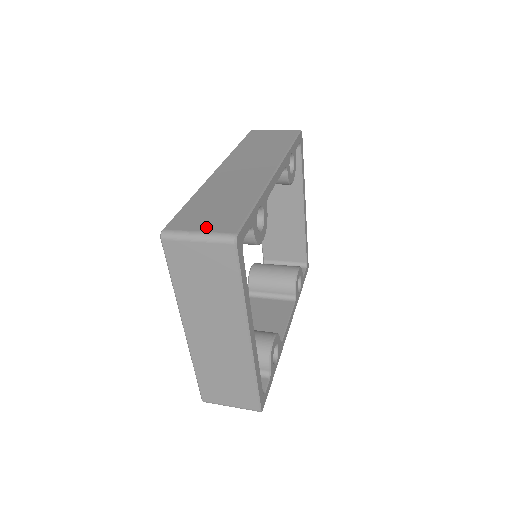
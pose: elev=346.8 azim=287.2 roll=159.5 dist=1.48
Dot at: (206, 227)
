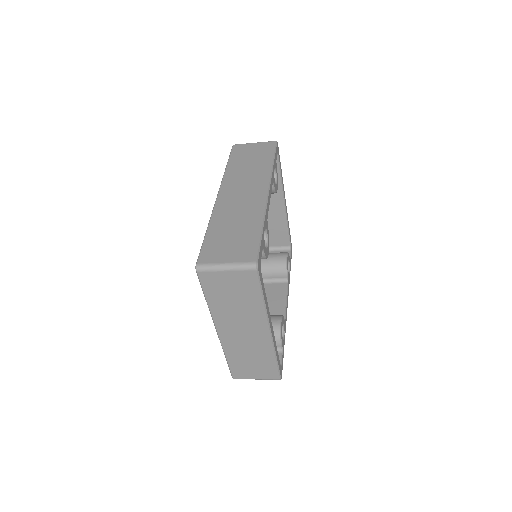
Dot at: (231, 258)
